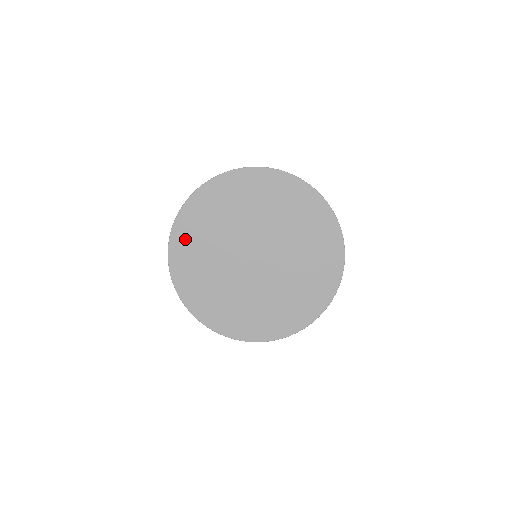
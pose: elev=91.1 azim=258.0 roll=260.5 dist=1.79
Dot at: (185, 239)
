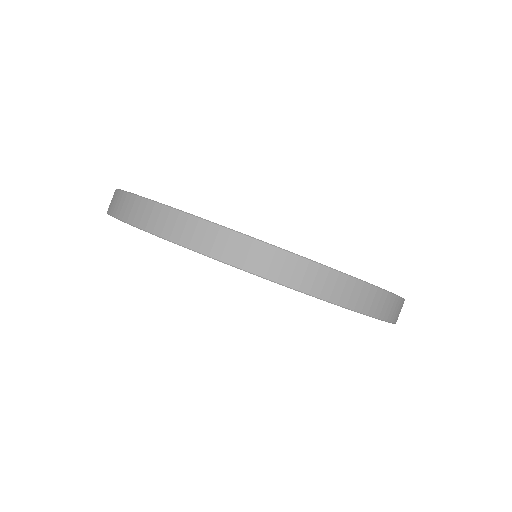
Dot at: occluded
